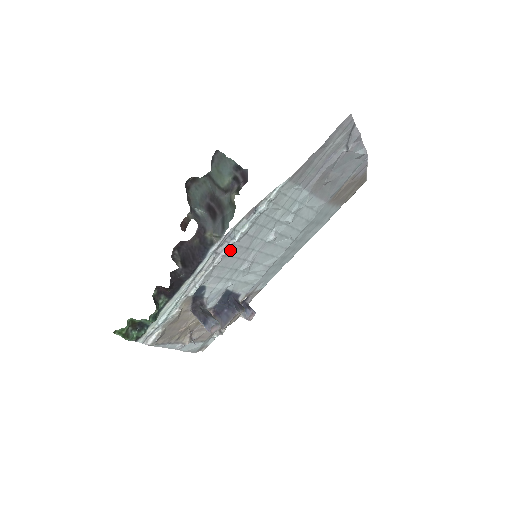
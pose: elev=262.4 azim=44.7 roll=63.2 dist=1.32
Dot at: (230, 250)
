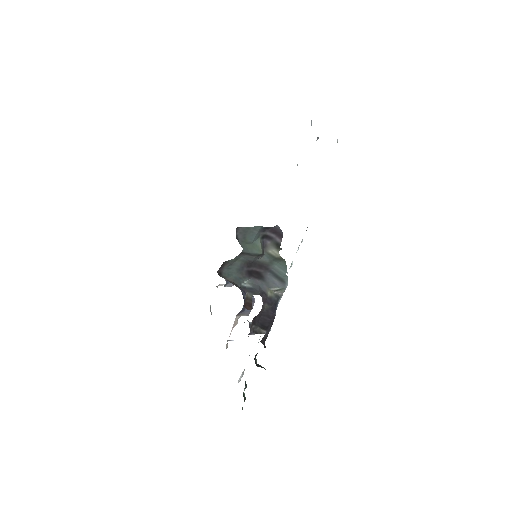
Dot at: occluded
